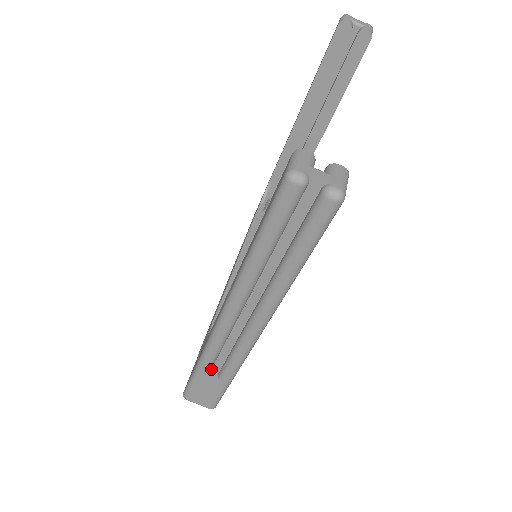
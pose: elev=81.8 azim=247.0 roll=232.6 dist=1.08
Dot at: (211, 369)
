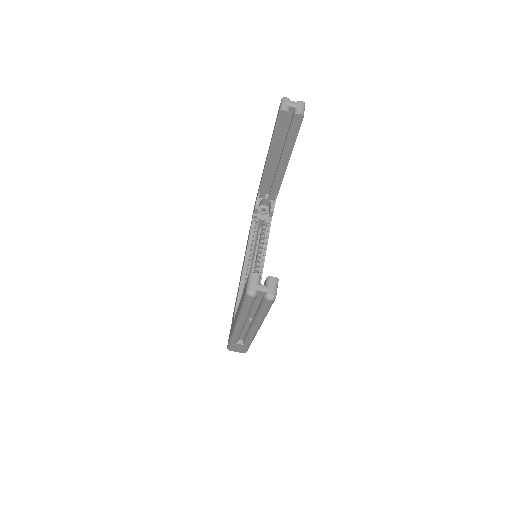
Dot at: occluded
